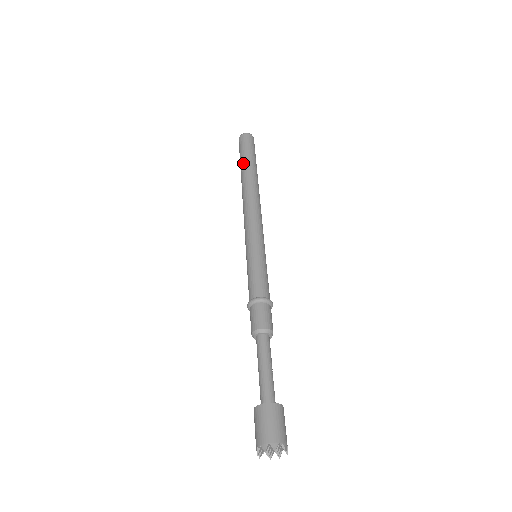
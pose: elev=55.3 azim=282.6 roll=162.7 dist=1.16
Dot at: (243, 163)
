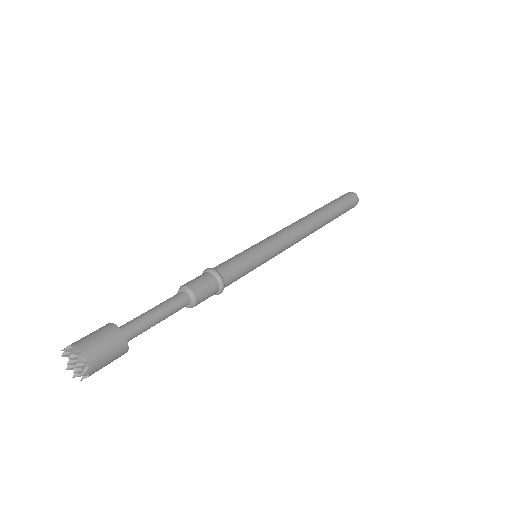
Dot at: occluded
